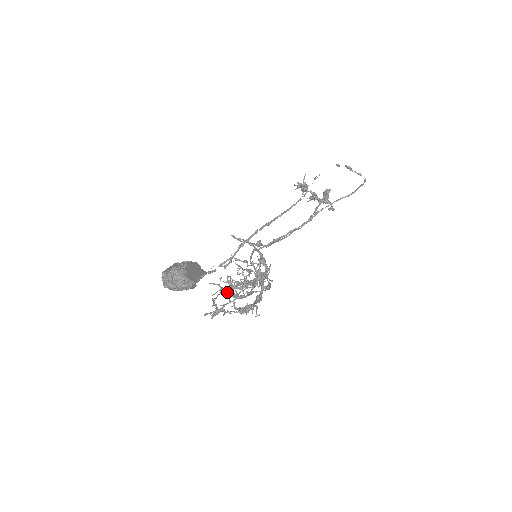
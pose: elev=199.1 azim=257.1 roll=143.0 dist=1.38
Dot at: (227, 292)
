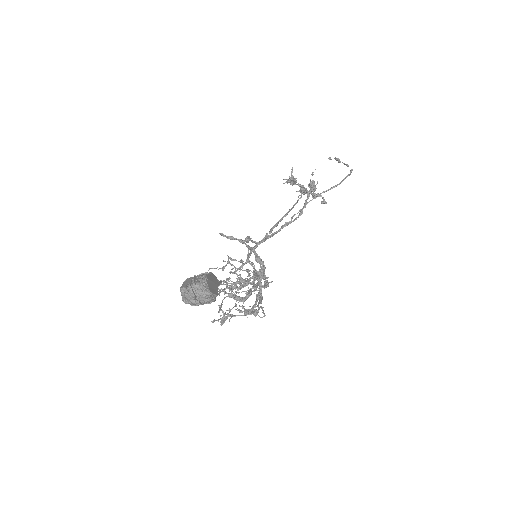
Dot at: (231, 296)
